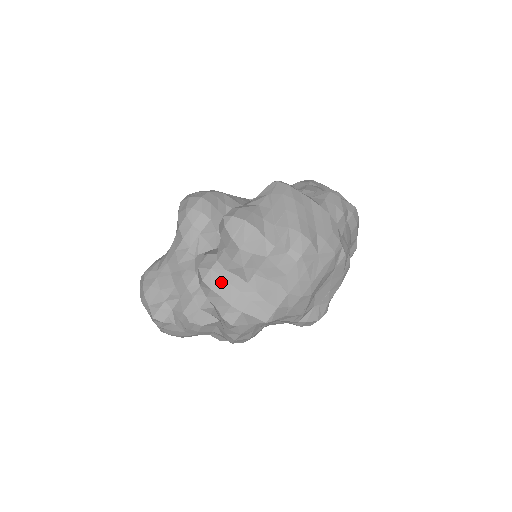
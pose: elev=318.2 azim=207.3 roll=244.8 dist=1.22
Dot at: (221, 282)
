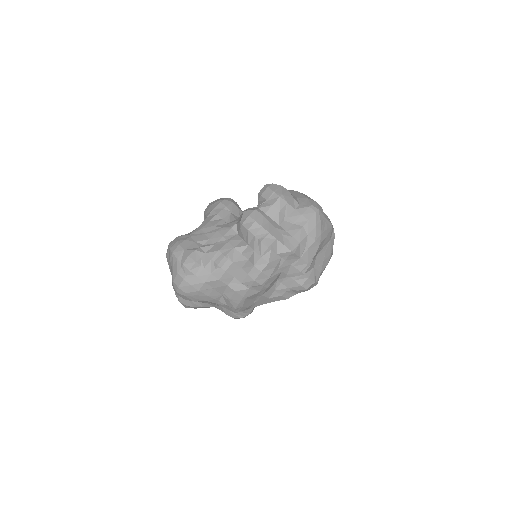
Dot at: (262, 218)
